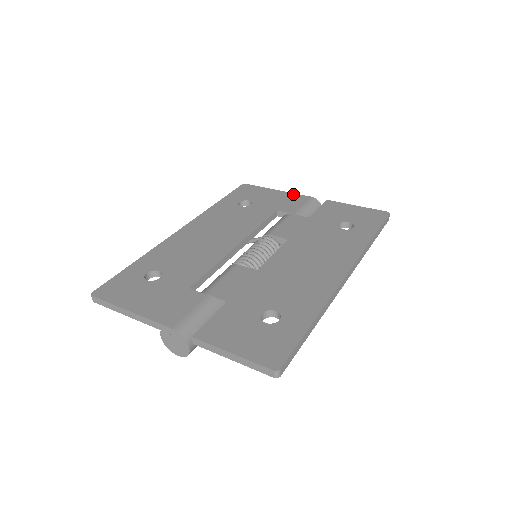
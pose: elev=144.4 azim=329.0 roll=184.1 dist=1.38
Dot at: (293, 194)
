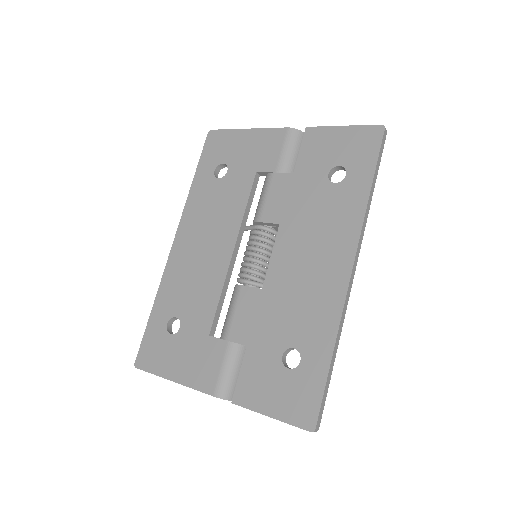
Dot at: (266, 131)
